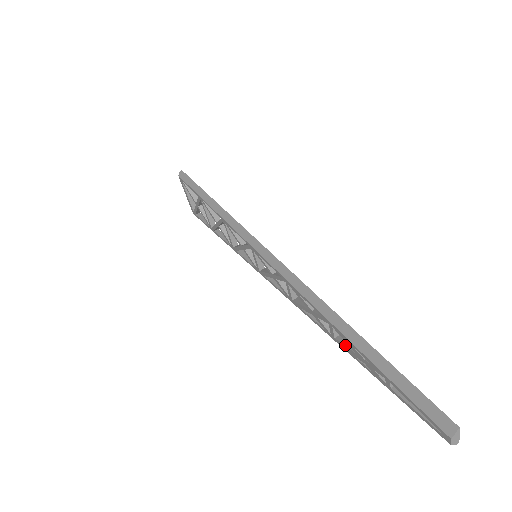
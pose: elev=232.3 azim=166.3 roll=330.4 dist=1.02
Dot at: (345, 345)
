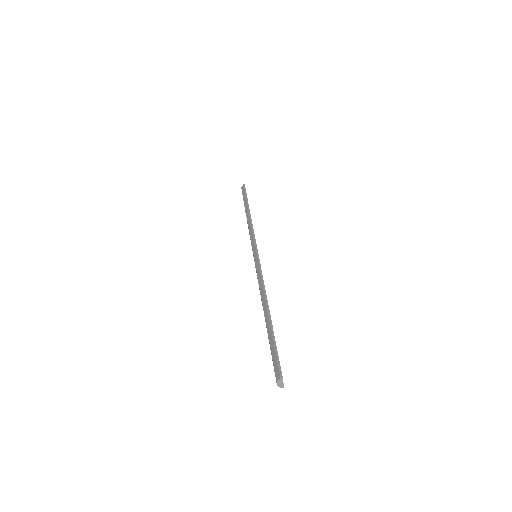
Dot at: occluded
